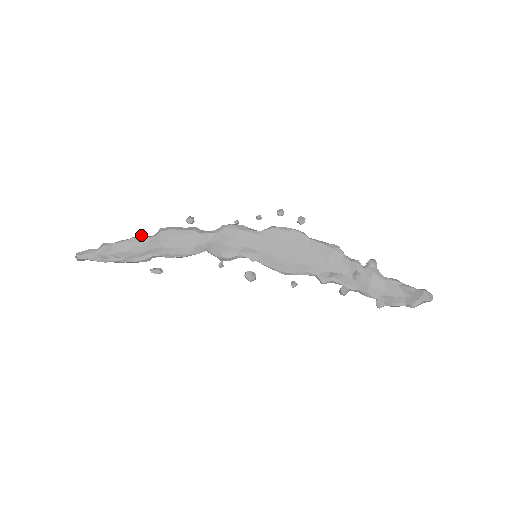
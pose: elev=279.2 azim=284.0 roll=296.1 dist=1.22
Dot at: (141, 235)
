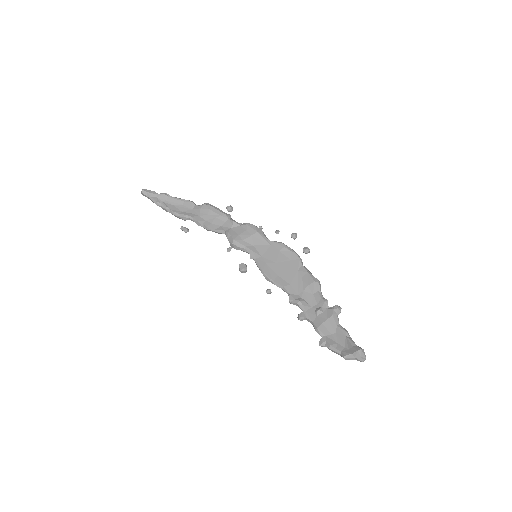
Dot at: (191, 201)
